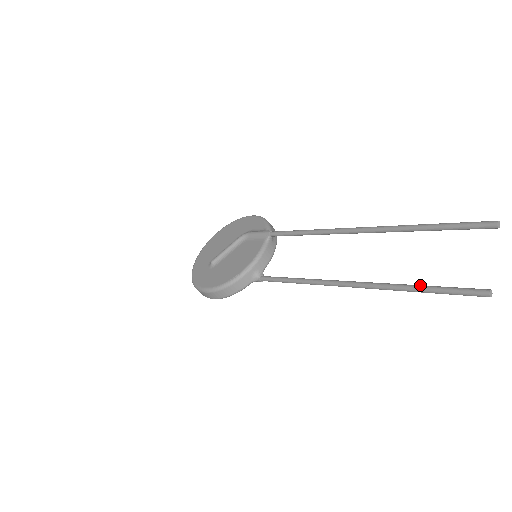
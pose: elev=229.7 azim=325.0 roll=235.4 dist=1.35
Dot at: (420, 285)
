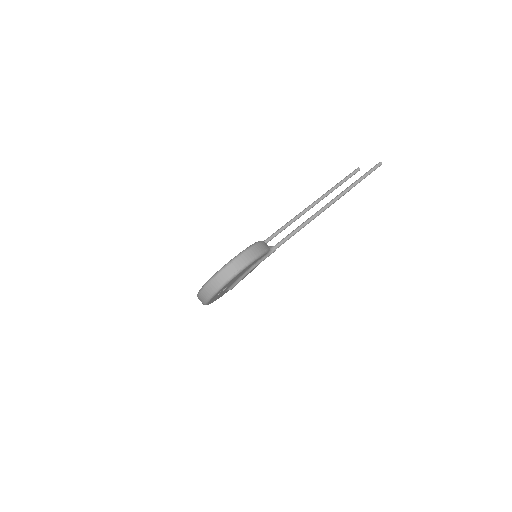
Dot at: (358, 179)
